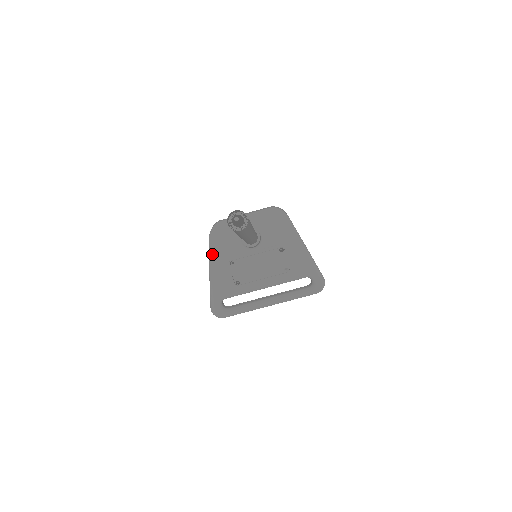
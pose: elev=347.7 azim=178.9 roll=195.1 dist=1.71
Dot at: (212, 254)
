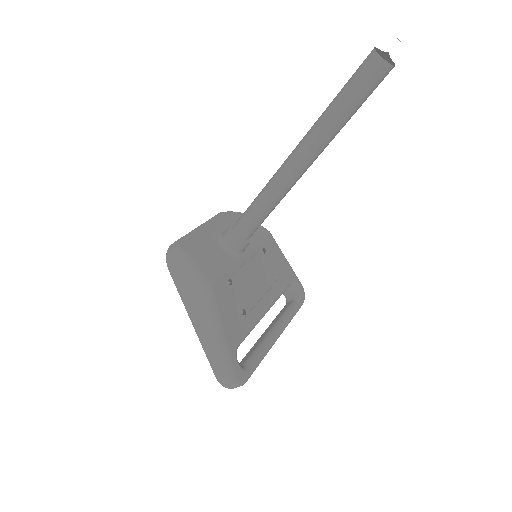
Dot at: (205, 275)
